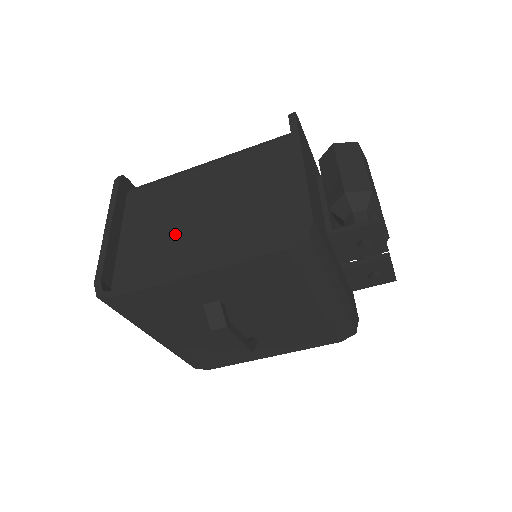
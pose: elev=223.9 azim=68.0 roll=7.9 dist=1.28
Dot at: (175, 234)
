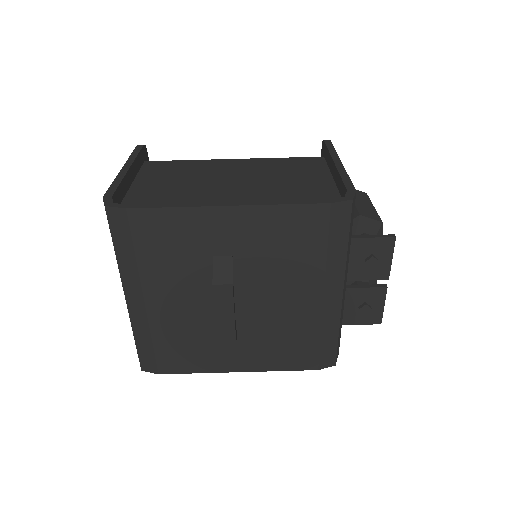
Dot at: (199, 190)
